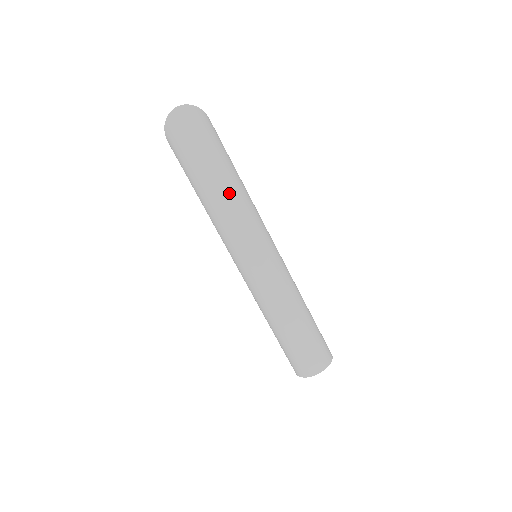
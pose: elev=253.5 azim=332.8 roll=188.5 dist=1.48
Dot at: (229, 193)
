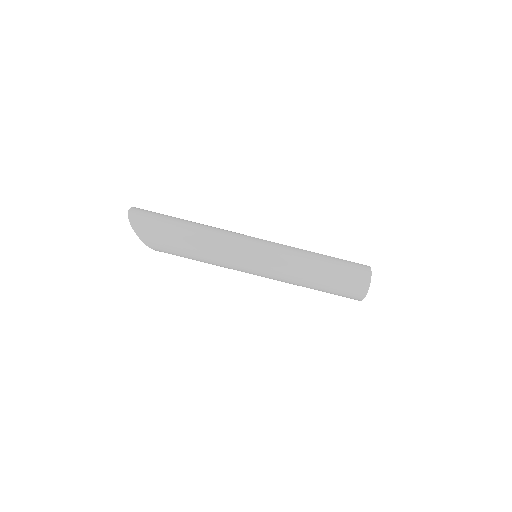
Dot at: (203, 226)
